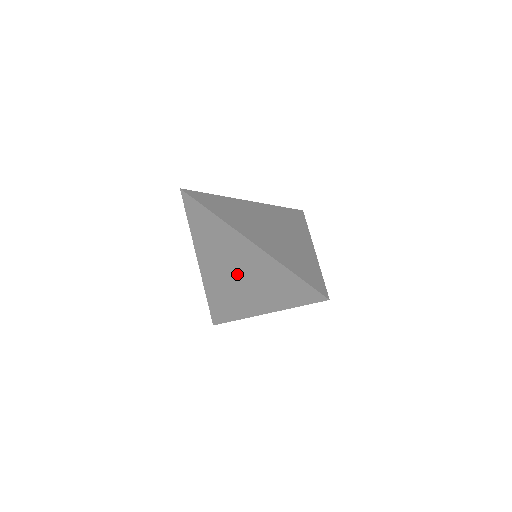
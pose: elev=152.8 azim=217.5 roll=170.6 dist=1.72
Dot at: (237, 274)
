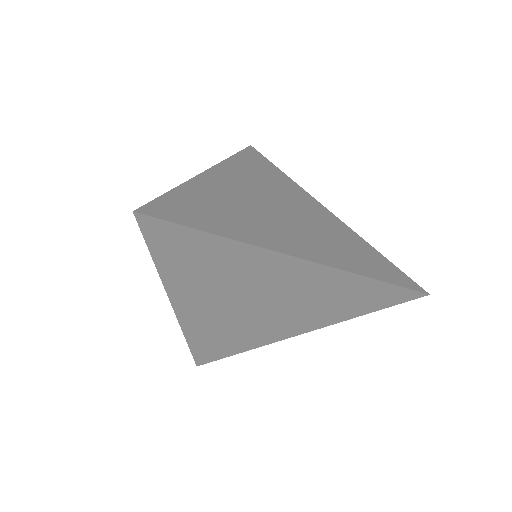
Dot at: (259, 304)
